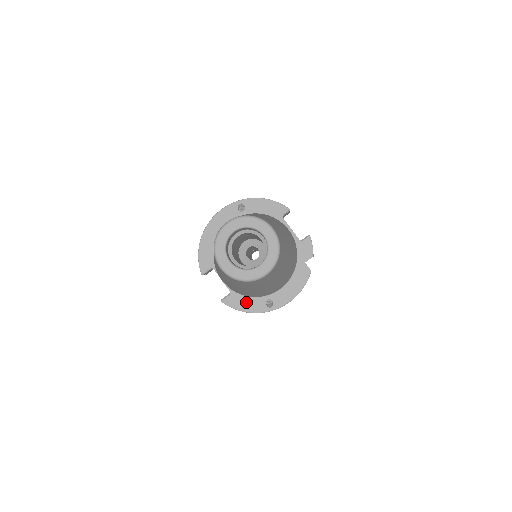
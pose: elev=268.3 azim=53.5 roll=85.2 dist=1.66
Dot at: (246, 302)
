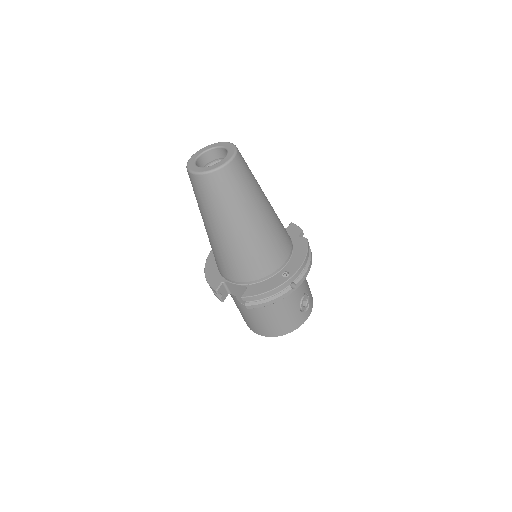
Dot at: (264, 285)
